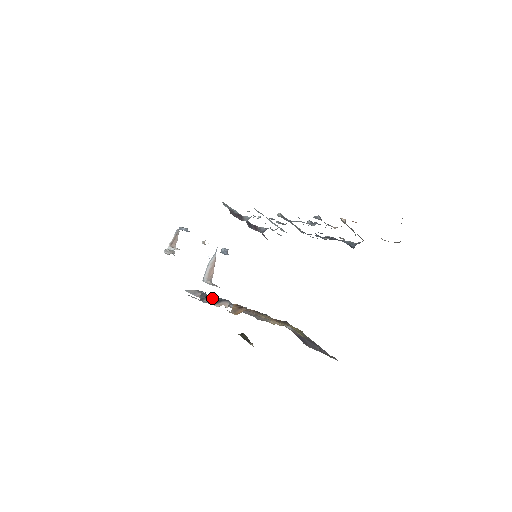
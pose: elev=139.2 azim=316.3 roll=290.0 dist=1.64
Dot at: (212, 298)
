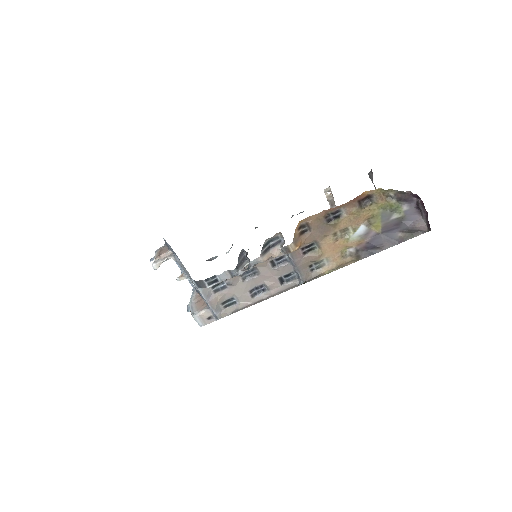
Dot at: (224, 309)
